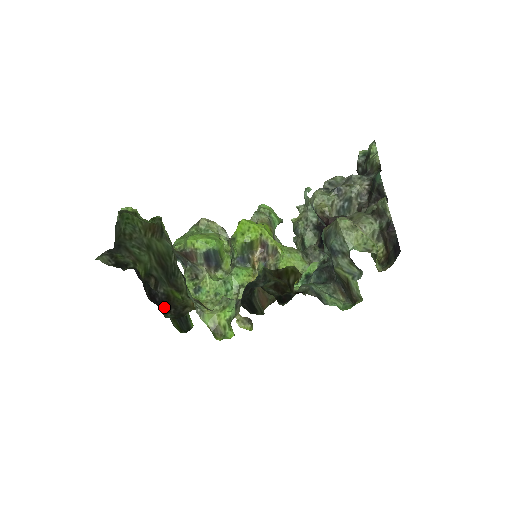
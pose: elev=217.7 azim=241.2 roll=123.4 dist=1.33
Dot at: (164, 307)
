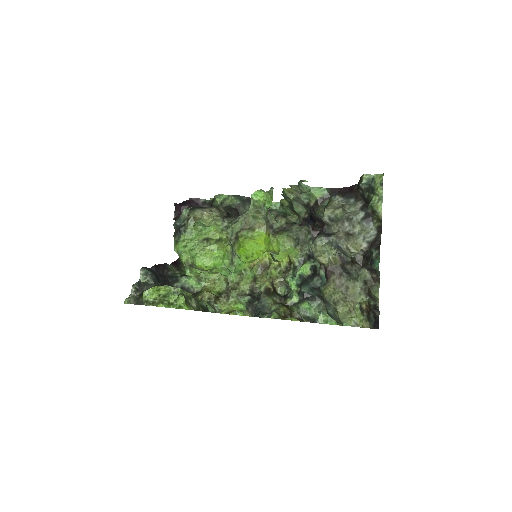
Dot at: occluded
